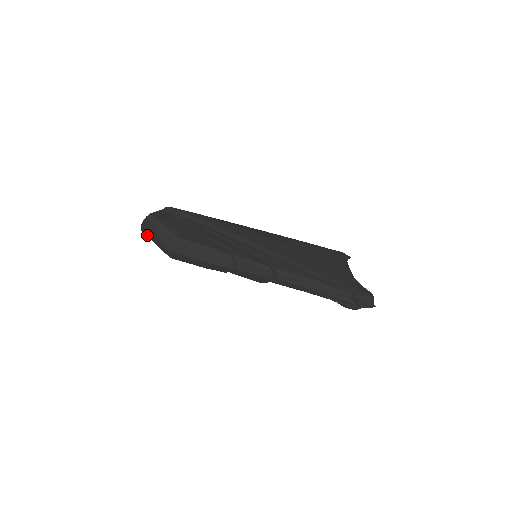
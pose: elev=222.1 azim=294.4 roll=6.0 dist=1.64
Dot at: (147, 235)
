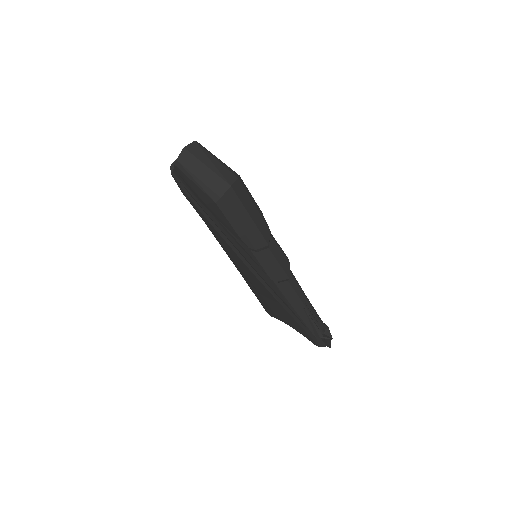
Dot at: (188, 165)
